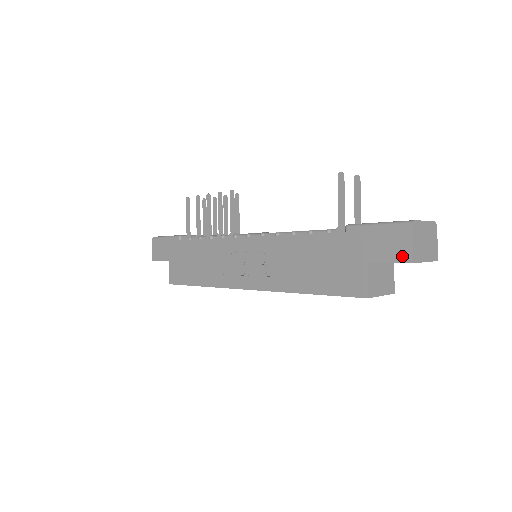
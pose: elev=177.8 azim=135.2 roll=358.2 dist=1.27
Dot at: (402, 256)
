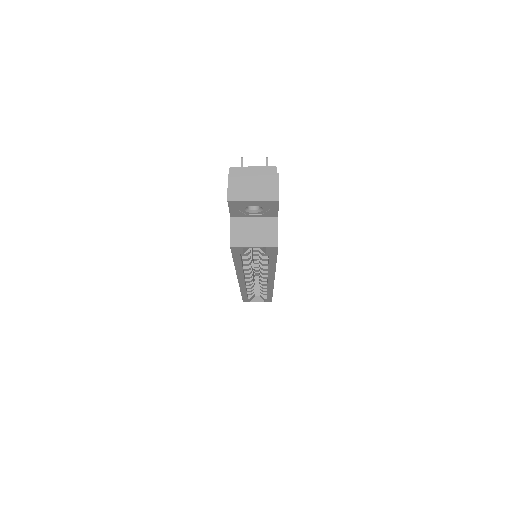
Dot at: occluded
